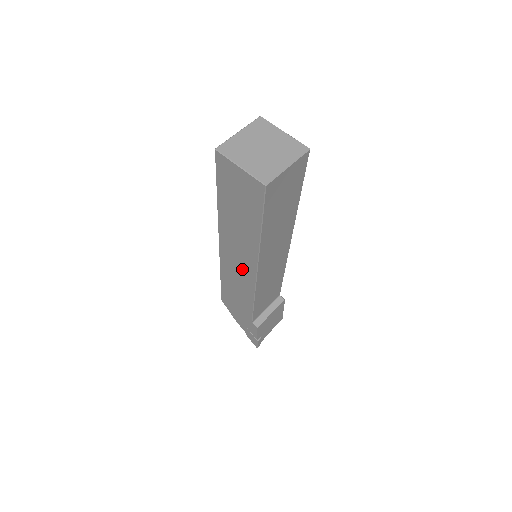
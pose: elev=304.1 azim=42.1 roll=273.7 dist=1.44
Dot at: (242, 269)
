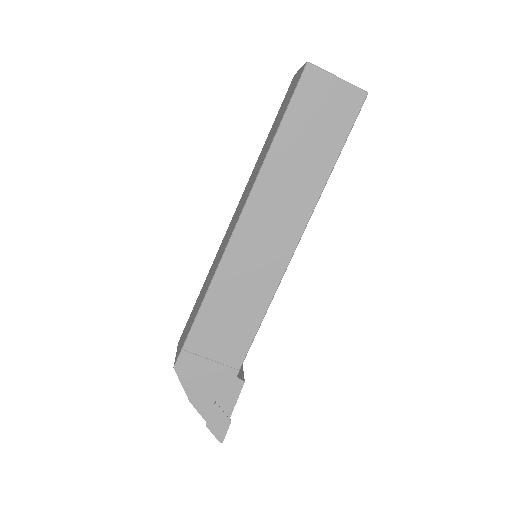
Dot at: (268, 254)
